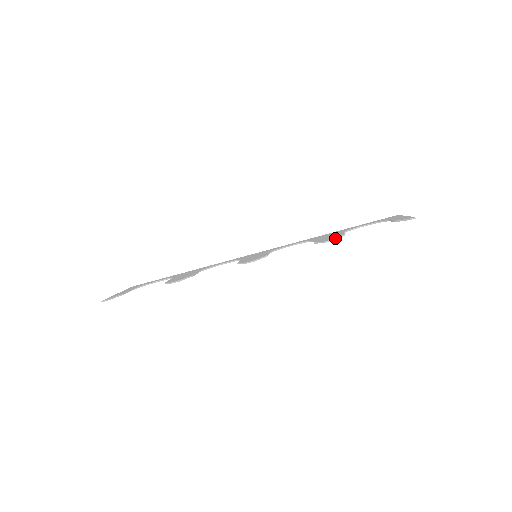
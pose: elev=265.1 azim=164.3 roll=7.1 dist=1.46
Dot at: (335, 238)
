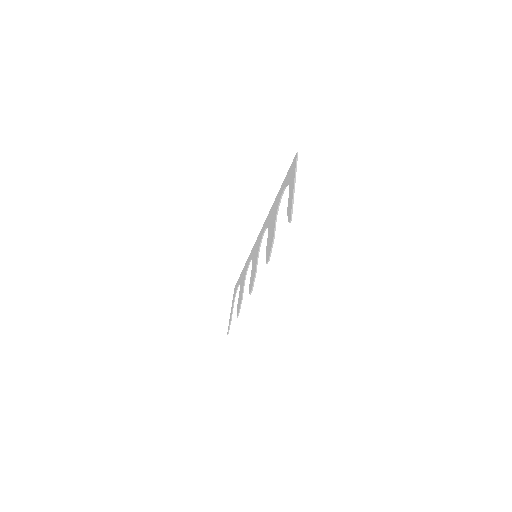
Dot at: (268, 259)
